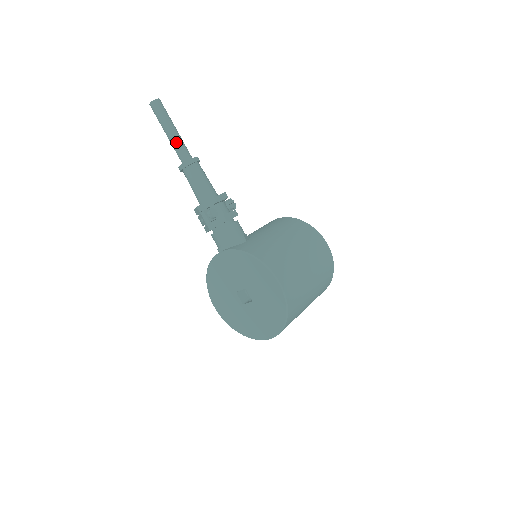
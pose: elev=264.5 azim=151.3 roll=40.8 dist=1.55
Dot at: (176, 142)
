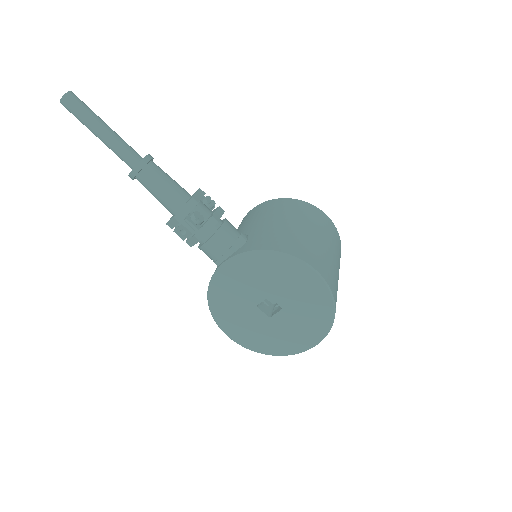
Dot at: (115, 142)
